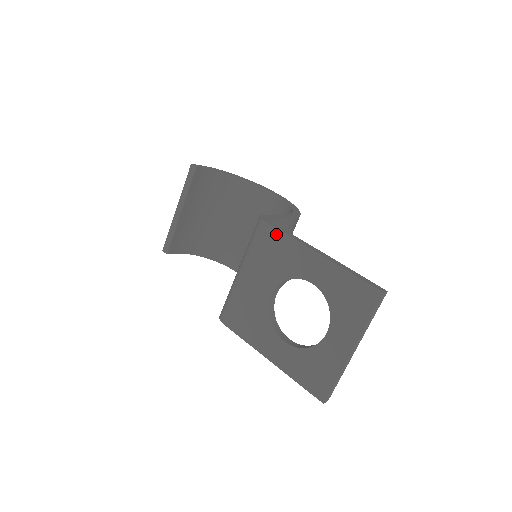
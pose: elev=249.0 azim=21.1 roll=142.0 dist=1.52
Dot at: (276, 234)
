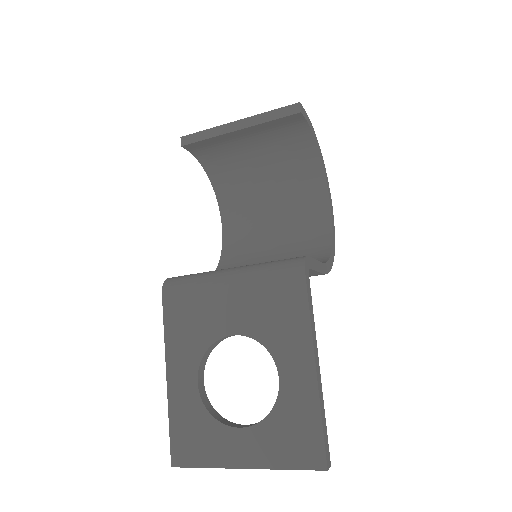
Dot at: (301, 297)
